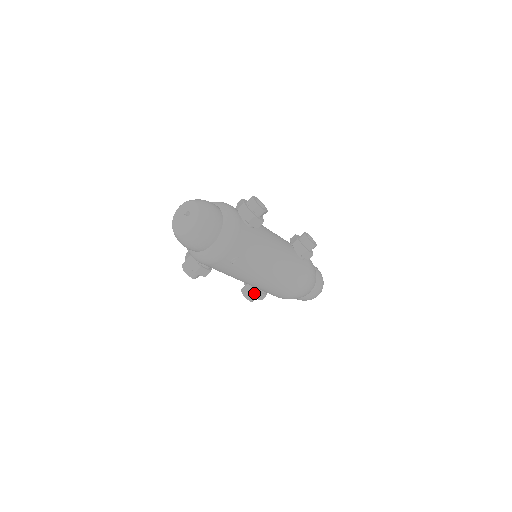
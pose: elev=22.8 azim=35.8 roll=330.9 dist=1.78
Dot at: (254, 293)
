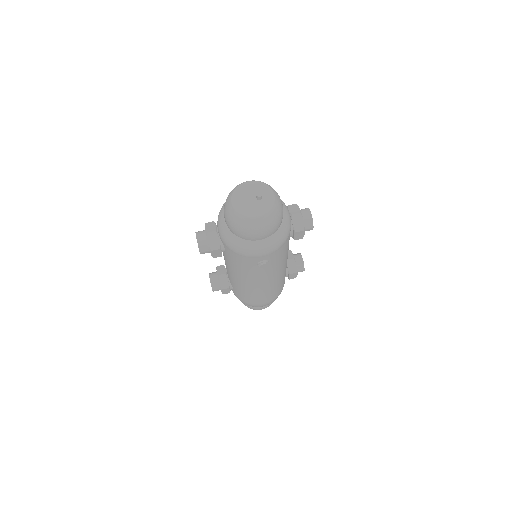
Dot at: (224, 286)
